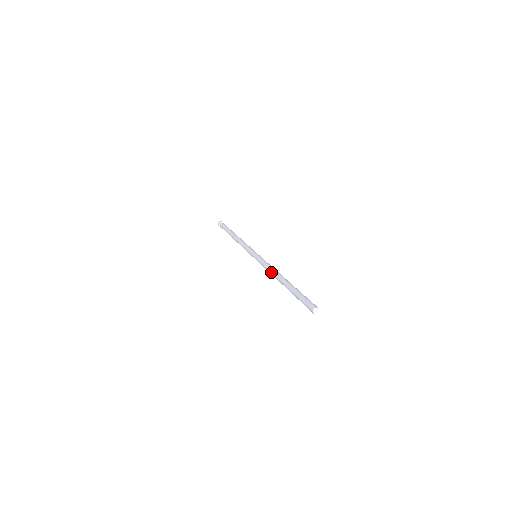
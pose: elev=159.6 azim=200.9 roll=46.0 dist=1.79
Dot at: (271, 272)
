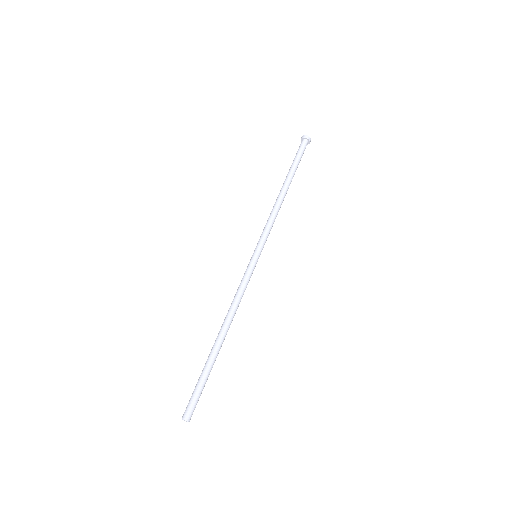
Dot at: (229, 310)
